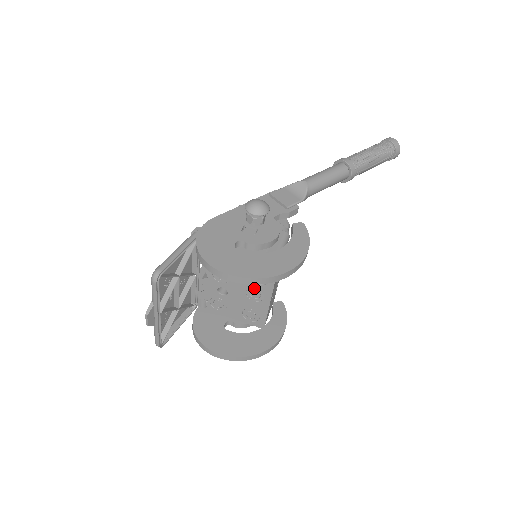
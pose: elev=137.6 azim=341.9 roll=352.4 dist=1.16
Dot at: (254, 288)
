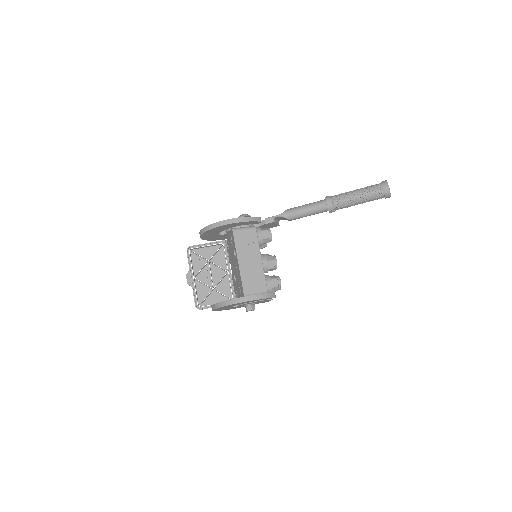
Dot at: (236, 262)
